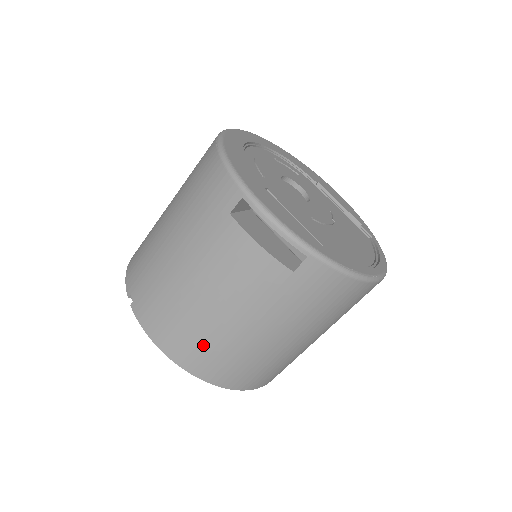
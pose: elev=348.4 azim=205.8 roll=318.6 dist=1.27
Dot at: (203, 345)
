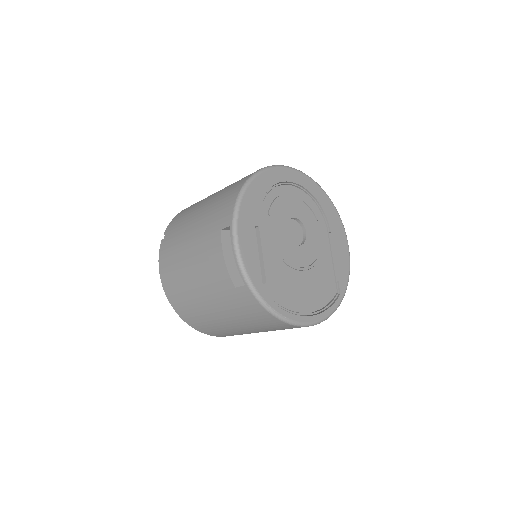
Dot at: (179, 291)
